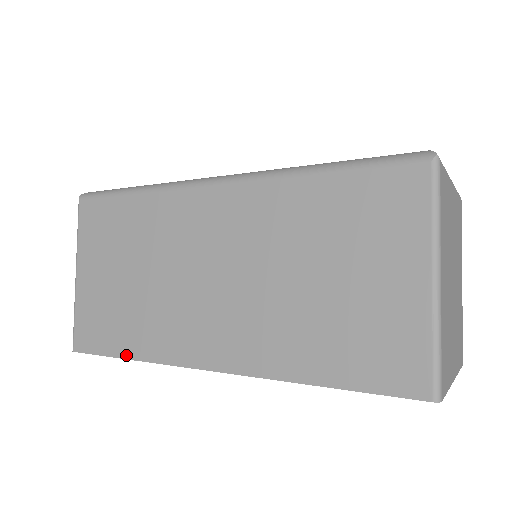
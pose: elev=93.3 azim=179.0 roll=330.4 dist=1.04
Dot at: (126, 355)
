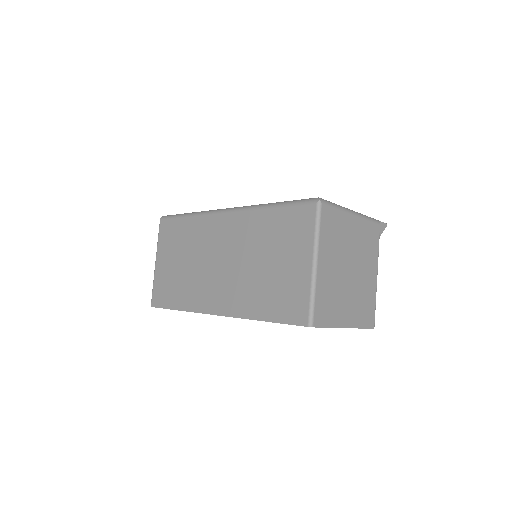
Dot at: (176, 308)
